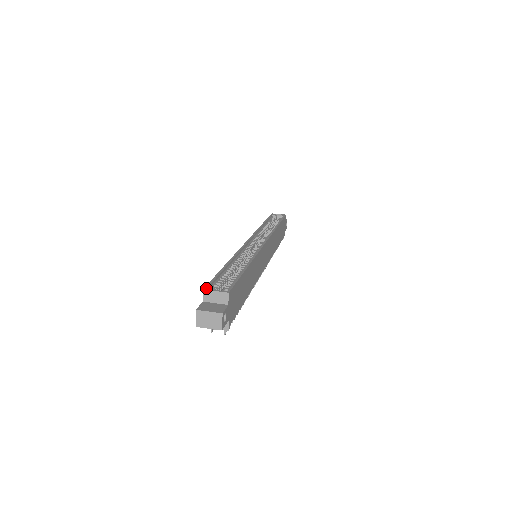
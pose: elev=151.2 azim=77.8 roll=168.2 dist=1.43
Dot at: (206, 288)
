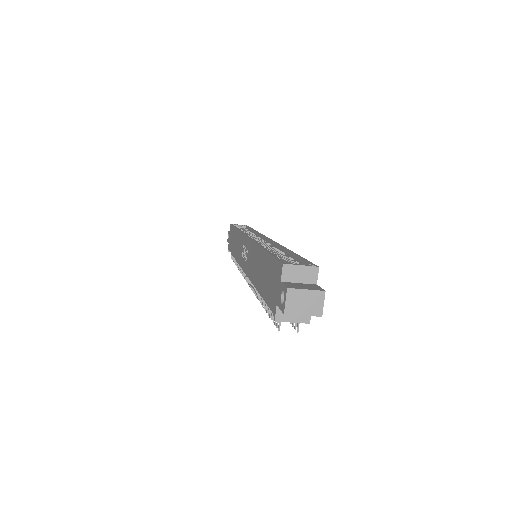
Dot at: (285, 262)
